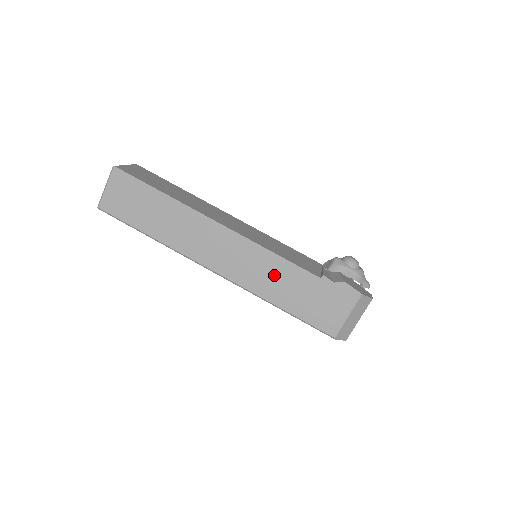
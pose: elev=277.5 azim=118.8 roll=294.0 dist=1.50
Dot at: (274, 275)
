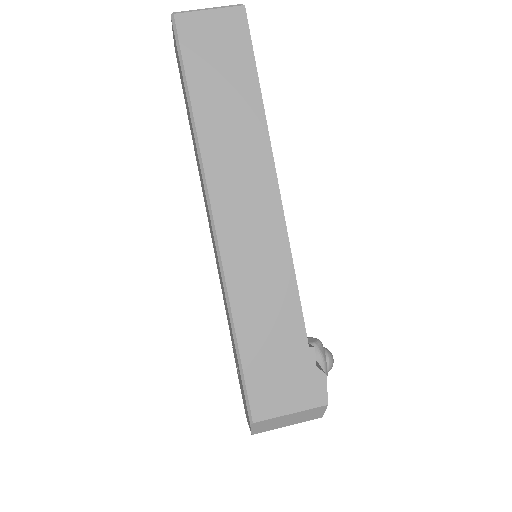
Dot at: (270, 295)
